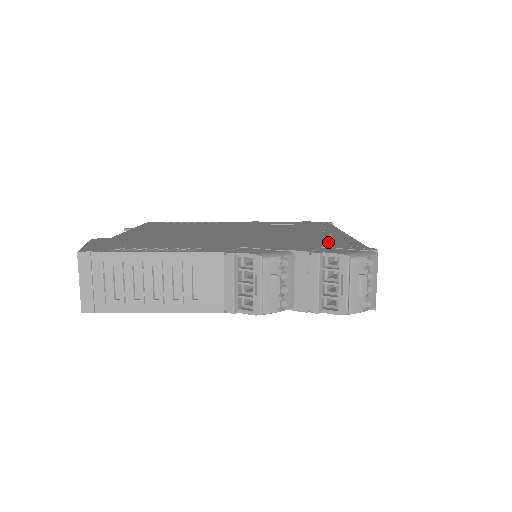
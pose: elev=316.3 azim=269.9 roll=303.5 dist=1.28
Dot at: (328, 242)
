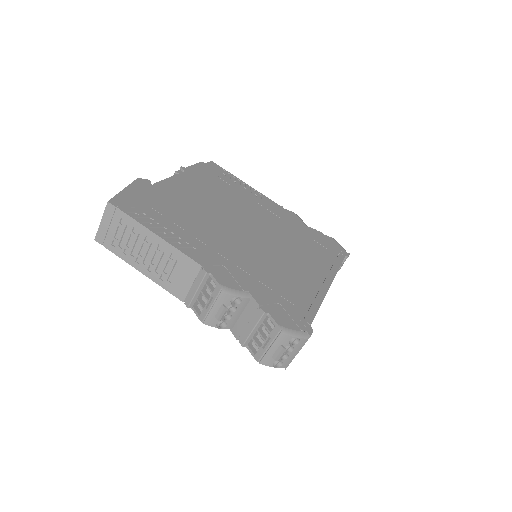
Dot at: (294, 296)
